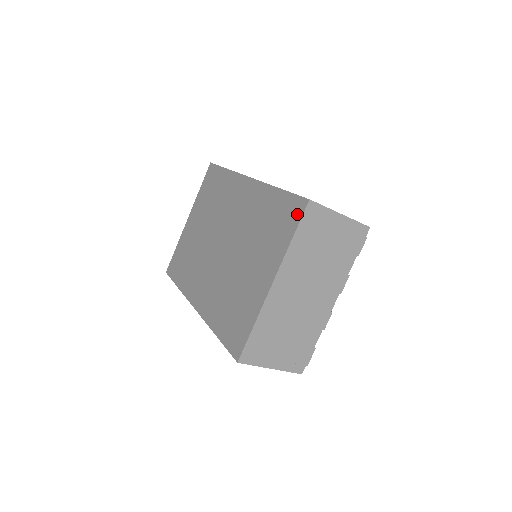
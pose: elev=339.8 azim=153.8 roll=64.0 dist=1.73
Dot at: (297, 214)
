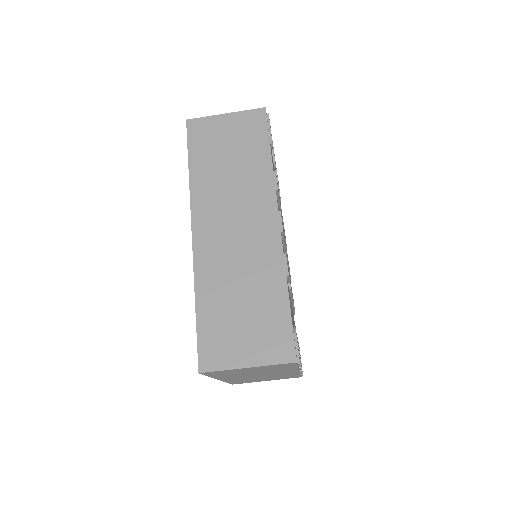
Dot at: occluded
